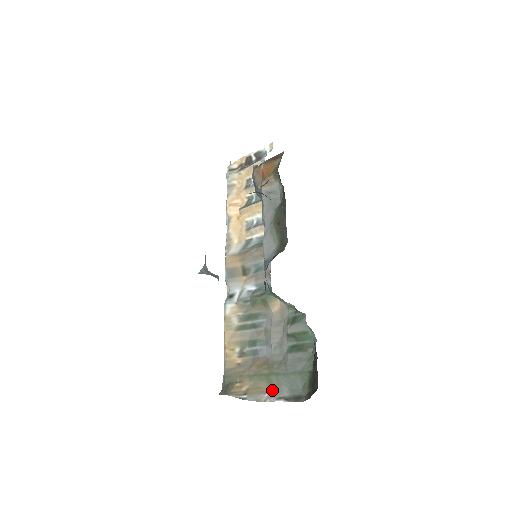
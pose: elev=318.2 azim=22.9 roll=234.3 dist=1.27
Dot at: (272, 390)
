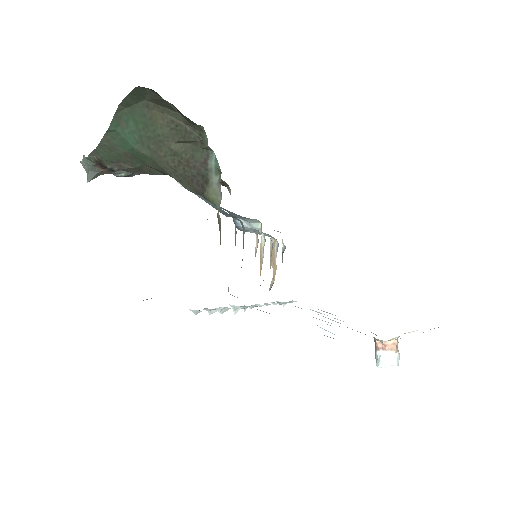
Dot at: occluded
